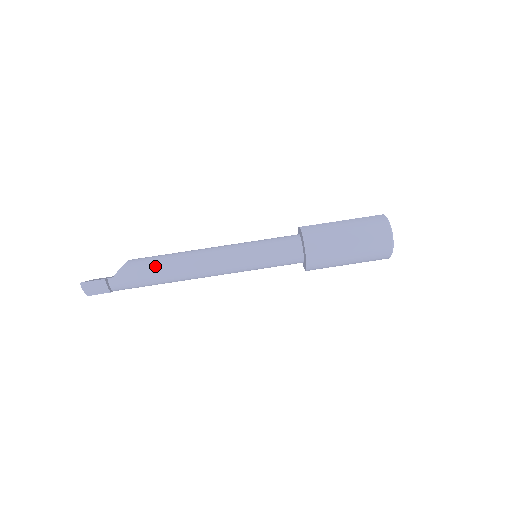
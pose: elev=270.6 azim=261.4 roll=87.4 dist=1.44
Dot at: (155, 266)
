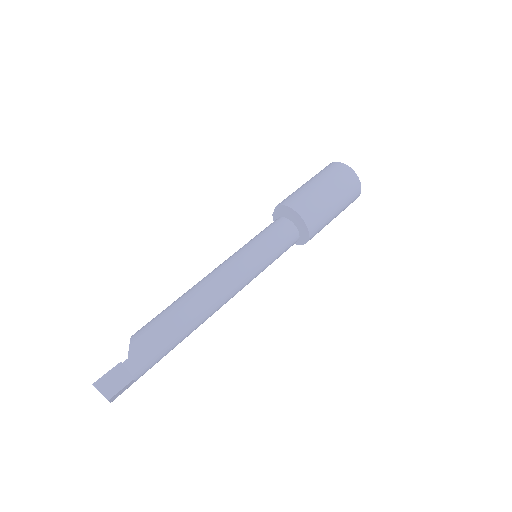
Dot at: (167, 318)
